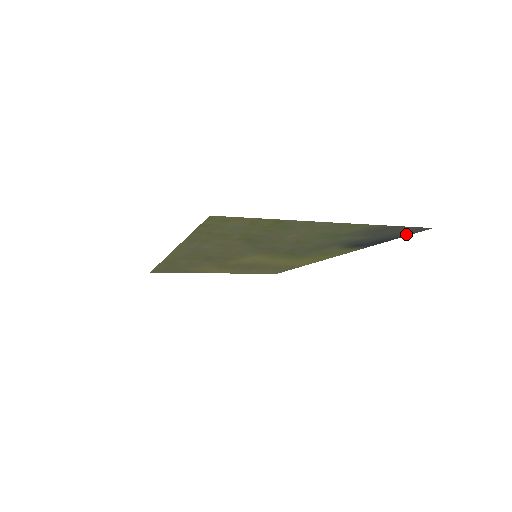
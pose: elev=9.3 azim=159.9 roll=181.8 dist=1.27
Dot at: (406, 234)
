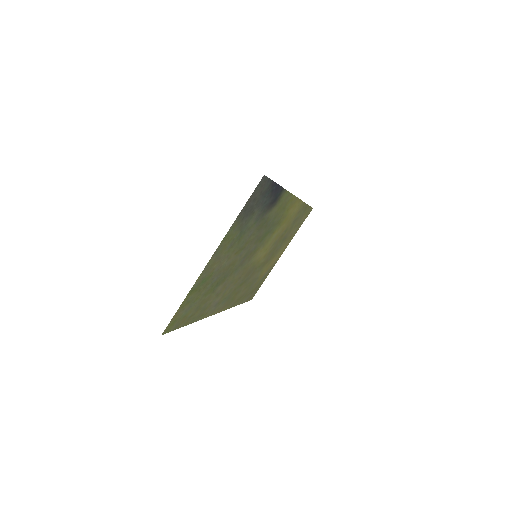
Dot at: (268, 183)
